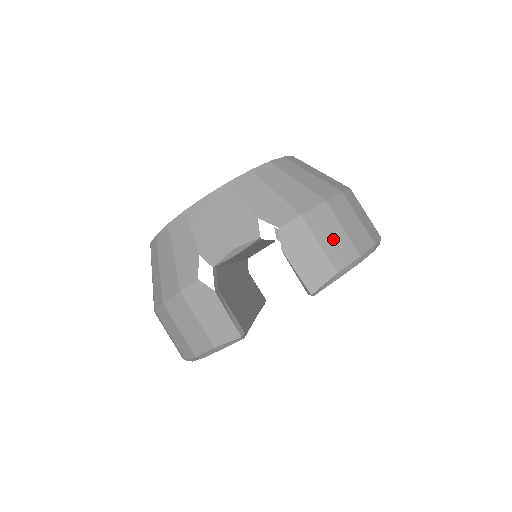
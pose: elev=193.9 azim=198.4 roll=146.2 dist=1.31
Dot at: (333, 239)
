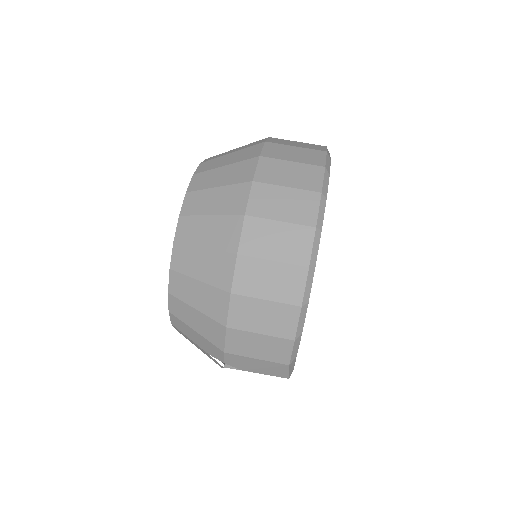
Dot at: (262, 348)
